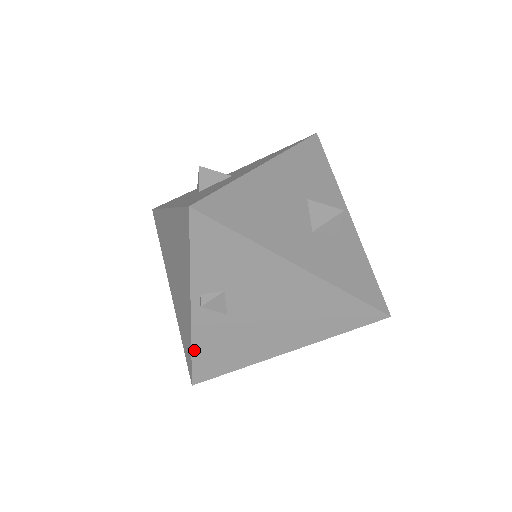
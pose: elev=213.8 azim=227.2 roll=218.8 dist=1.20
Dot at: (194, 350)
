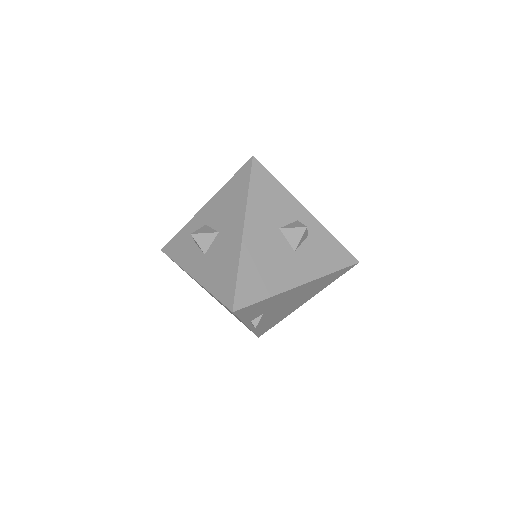
Dot at: (255, 332)
